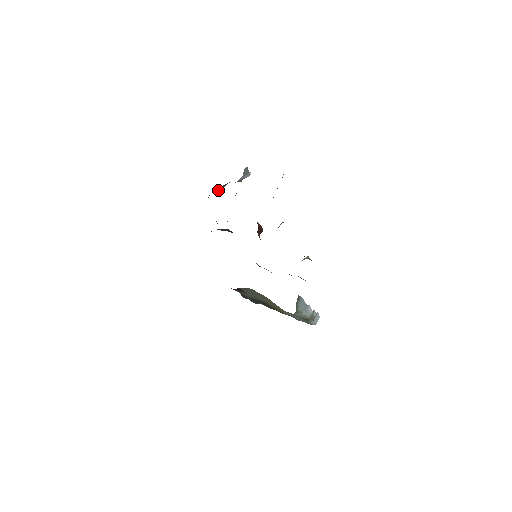
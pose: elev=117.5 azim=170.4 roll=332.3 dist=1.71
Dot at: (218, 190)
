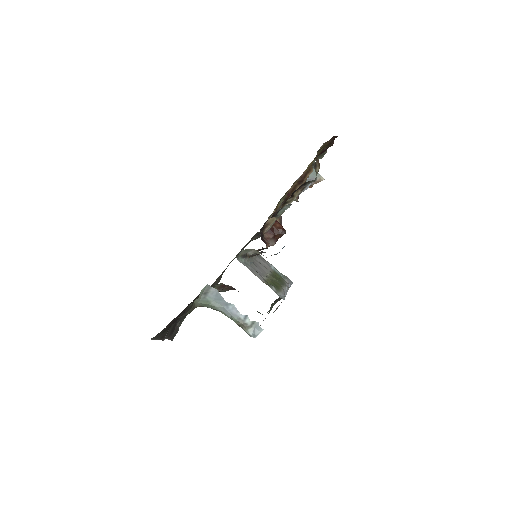
Dot at: occluded
